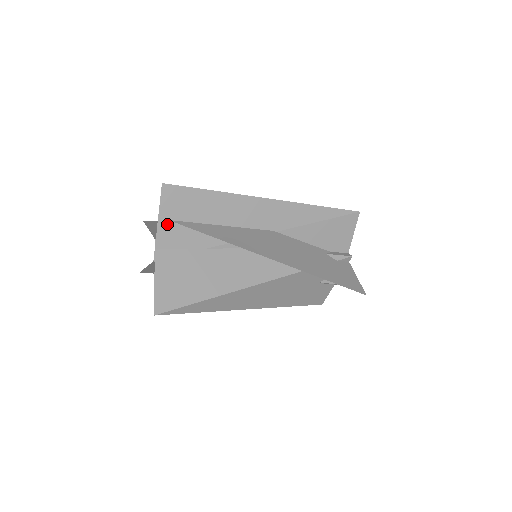
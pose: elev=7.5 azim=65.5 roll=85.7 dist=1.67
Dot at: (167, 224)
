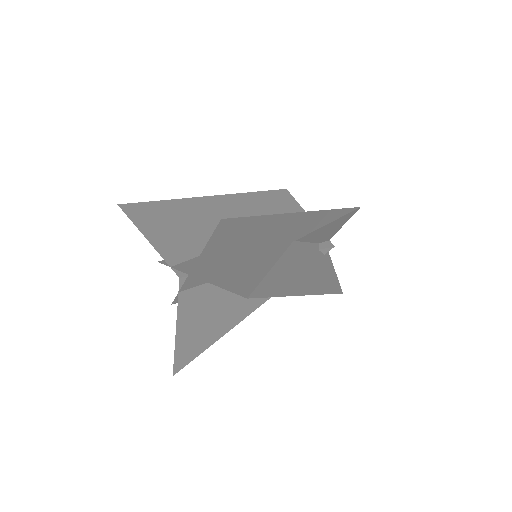
Dot at: (204, 262)
